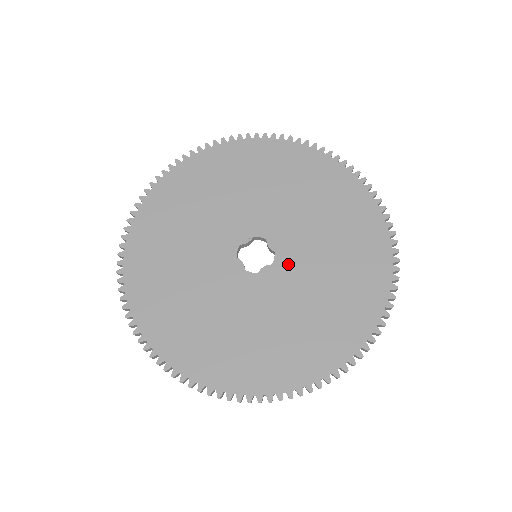
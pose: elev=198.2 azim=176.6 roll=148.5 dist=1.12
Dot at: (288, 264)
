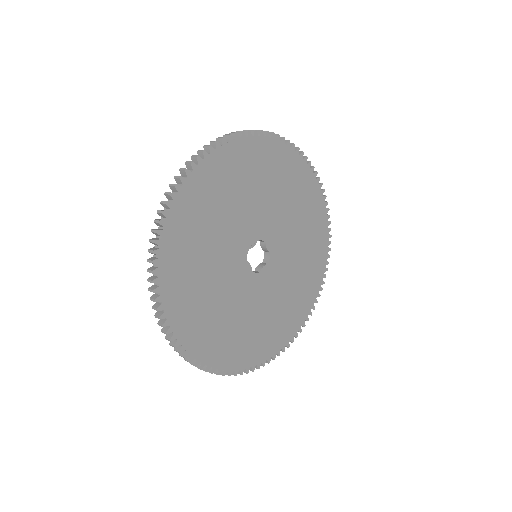
Dot at: (277, 262)
